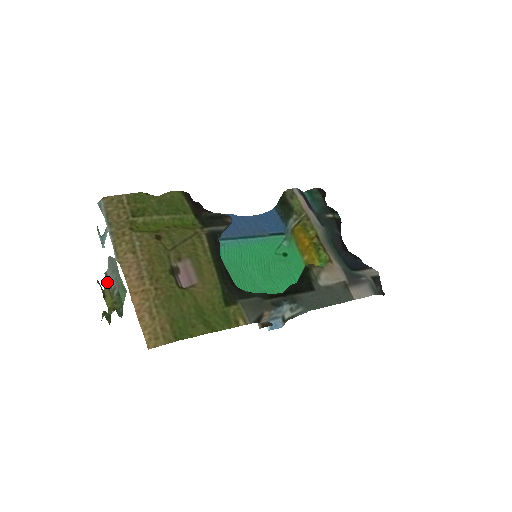
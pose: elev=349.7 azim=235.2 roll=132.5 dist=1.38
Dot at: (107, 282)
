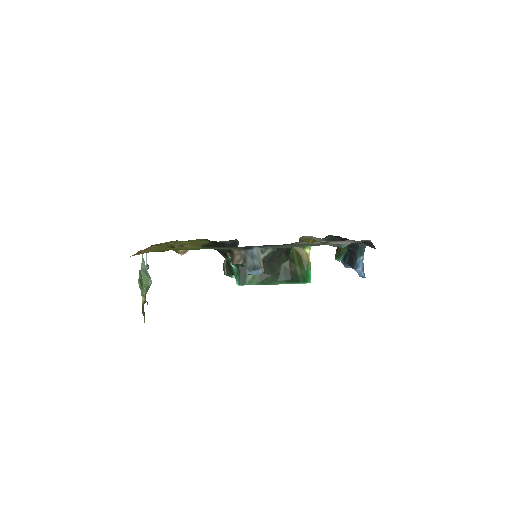
Dot at: occluded
